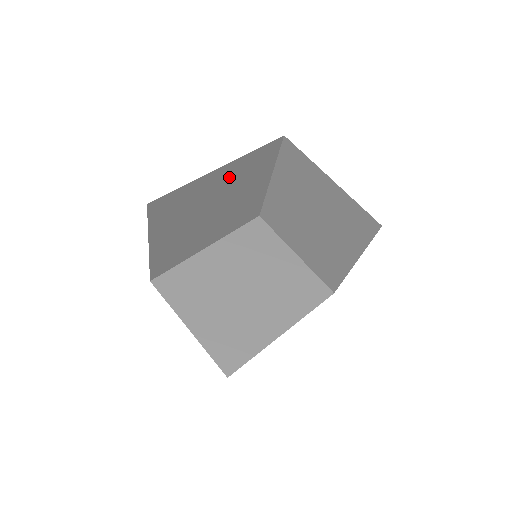
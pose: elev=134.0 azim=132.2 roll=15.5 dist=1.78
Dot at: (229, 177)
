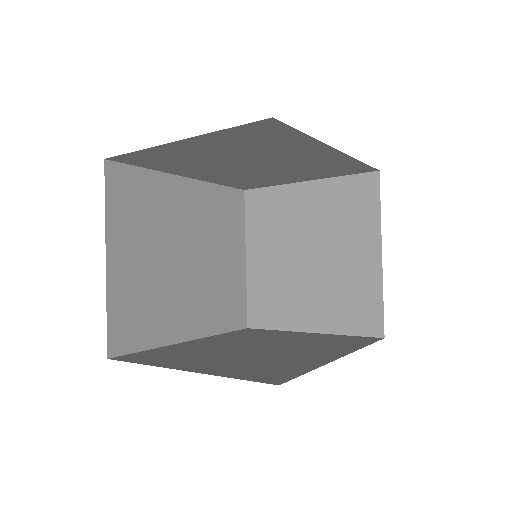
Dot at: (197, 206)
